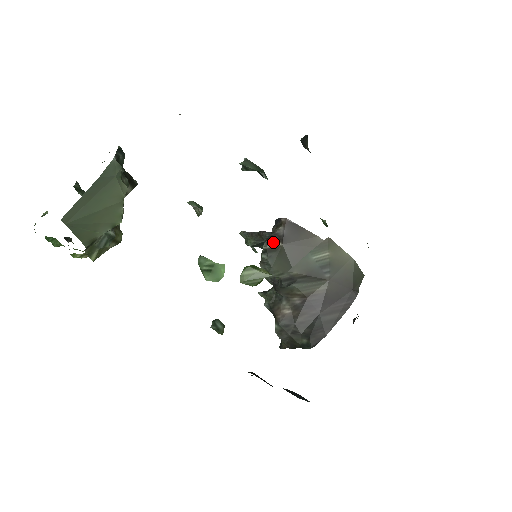
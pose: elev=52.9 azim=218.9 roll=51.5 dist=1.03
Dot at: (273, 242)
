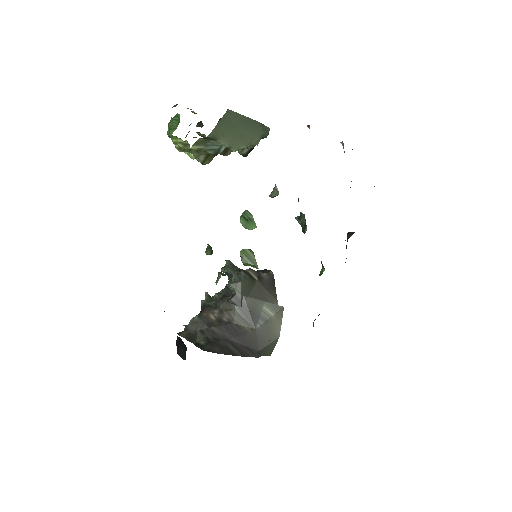
Dot at: (255, 274)
